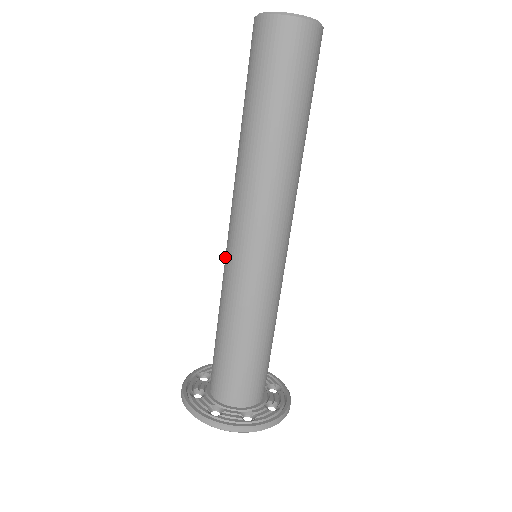
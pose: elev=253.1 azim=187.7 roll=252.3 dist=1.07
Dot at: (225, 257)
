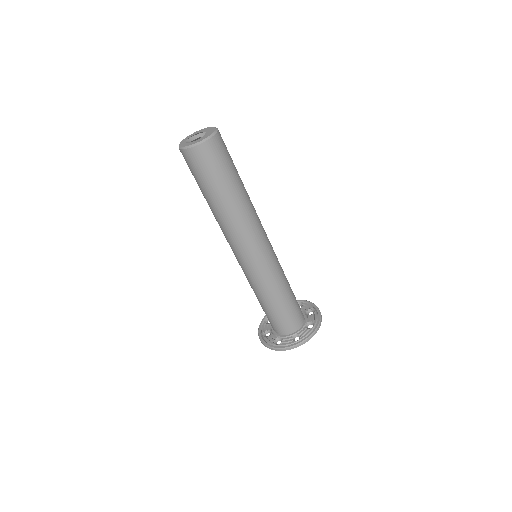
Dot at: occluded
